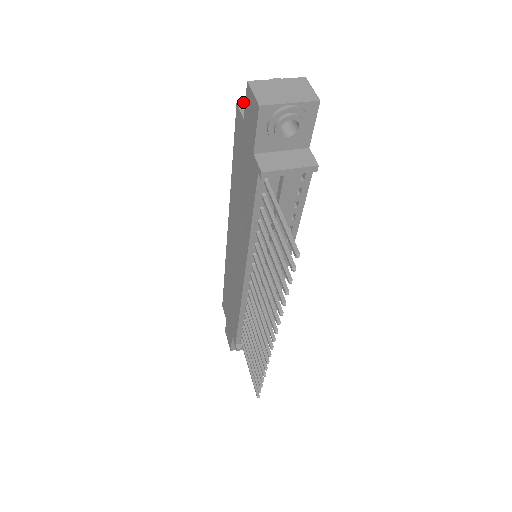
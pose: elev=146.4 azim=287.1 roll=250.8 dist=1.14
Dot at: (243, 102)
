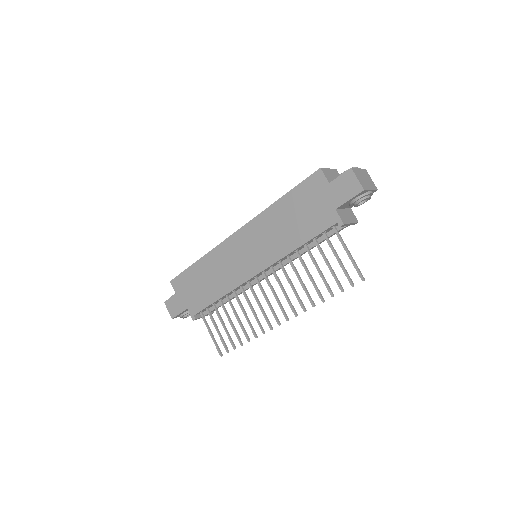
Dot at: (322, 168)
